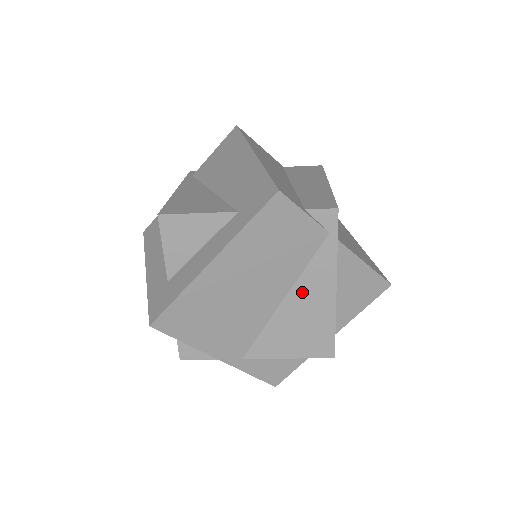
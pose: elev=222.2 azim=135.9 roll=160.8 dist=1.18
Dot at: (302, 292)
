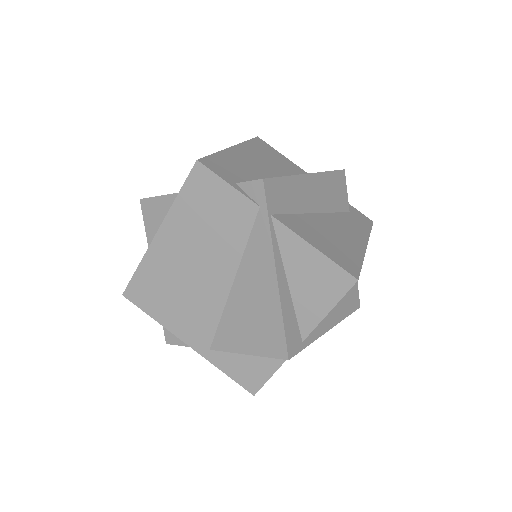
Dot at: (247, 275)
